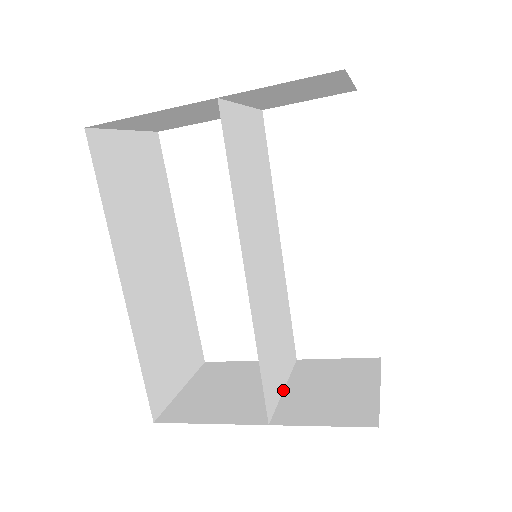
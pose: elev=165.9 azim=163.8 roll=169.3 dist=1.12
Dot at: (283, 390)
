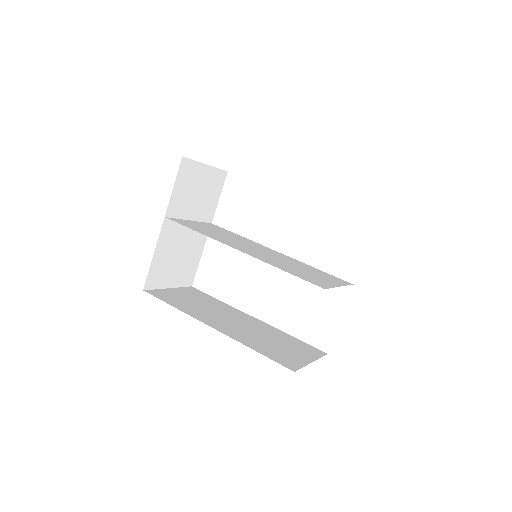
Dot at: occluded
